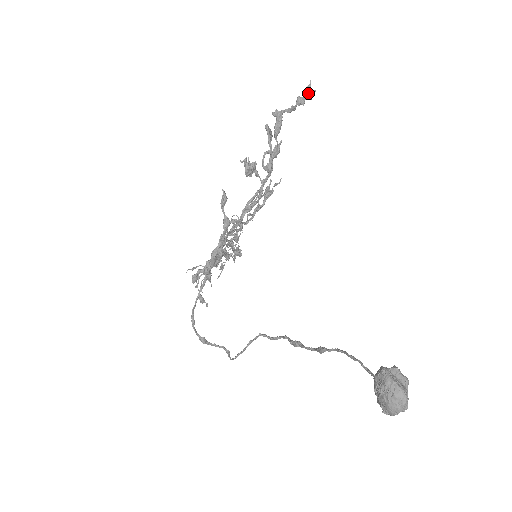
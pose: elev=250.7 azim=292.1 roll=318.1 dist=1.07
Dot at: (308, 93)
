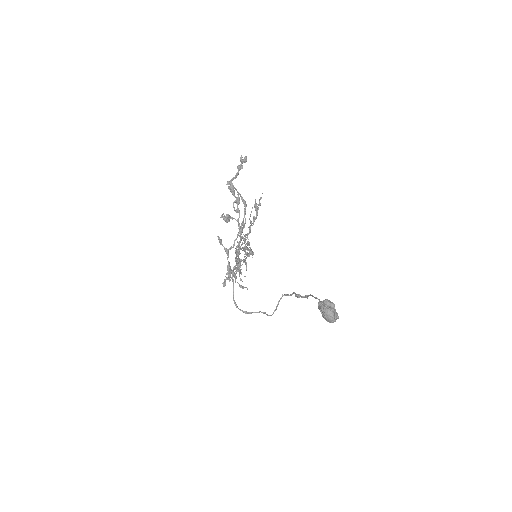
Dot at: (242, 161)
